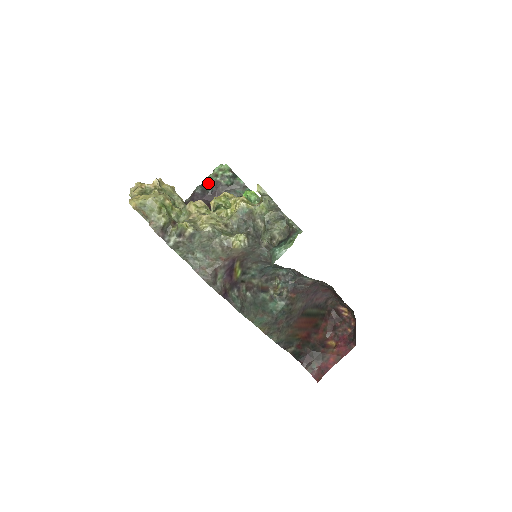
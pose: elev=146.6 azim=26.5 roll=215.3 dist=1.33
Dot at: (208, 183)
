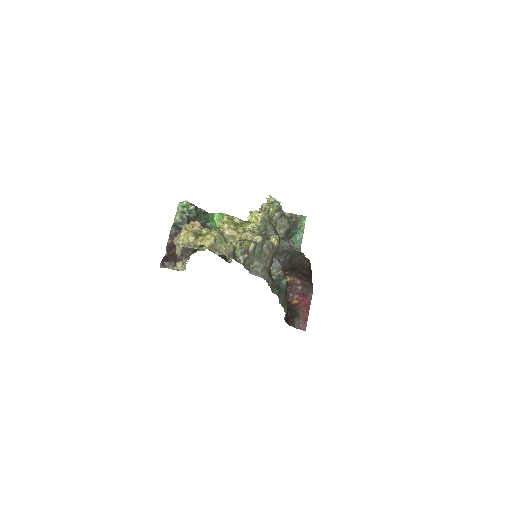
Dot at: (179, 221)
